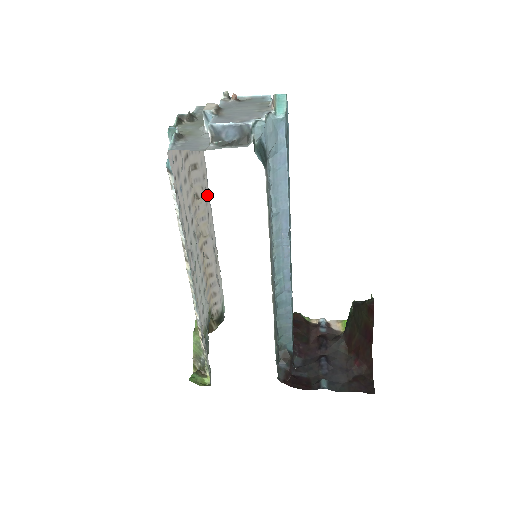
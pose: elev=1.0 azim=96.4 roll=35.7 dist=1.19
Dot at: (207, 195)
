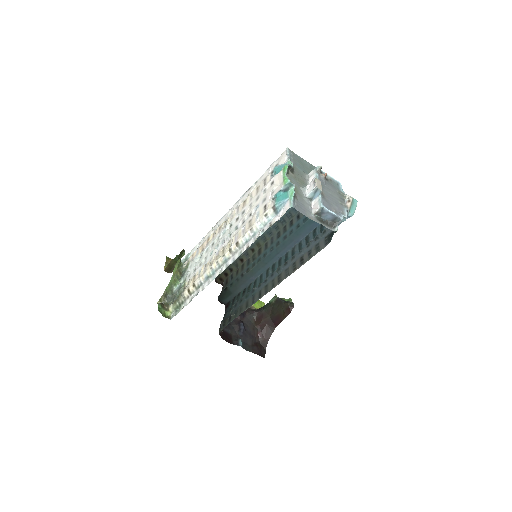
Dot at: (245, 196)
